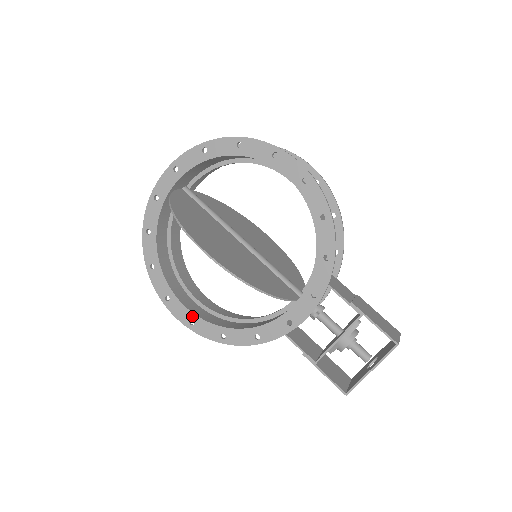
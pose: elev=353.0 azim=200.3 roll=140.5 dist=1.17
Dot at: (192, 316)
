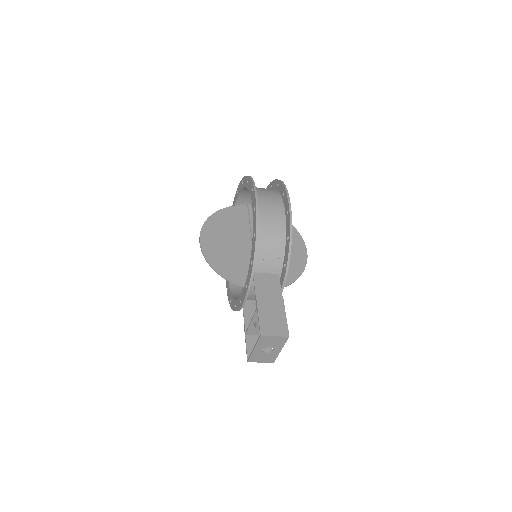
Dot at: (228, 284)
